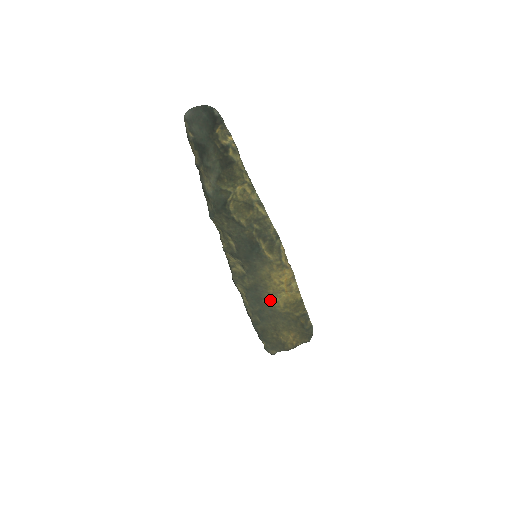
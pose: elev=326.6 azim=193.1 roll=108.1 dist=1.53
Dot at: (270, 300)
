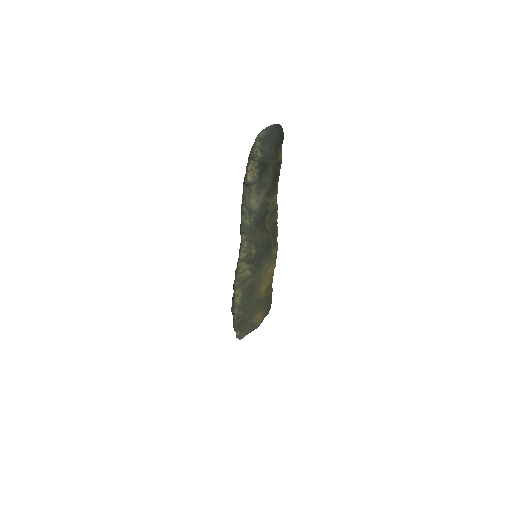
Dot at: (258, 291)
